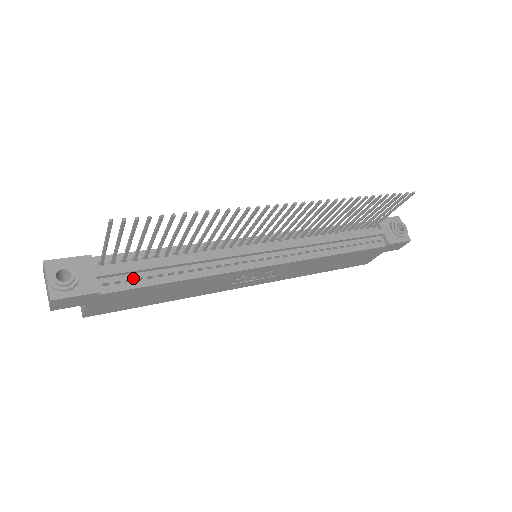
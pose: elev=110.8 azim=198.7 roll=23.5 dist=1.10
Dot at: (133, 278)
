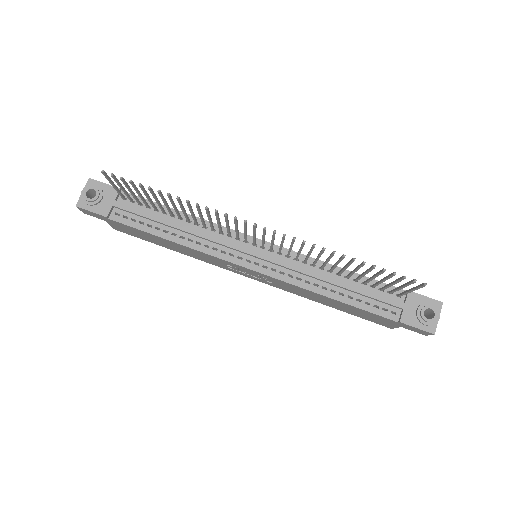
Dot at: (138, 220)
